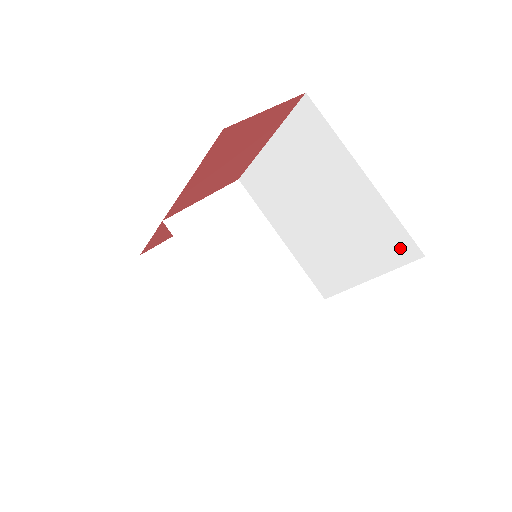
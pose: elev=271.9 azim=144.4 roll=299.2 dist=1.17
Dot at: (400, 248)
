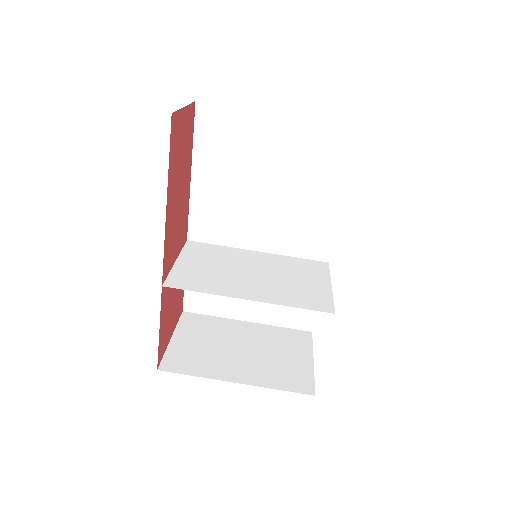
Dot at: (342, 141)
